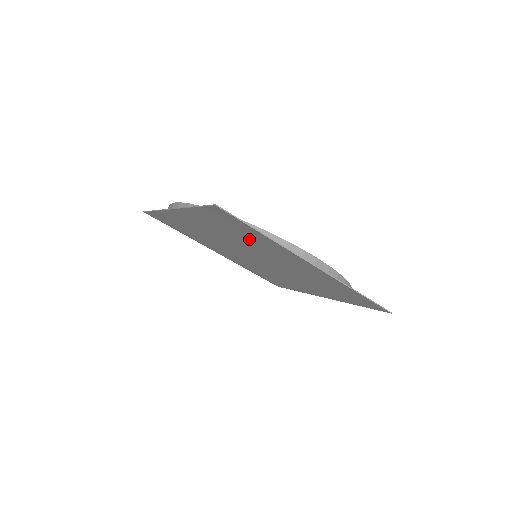
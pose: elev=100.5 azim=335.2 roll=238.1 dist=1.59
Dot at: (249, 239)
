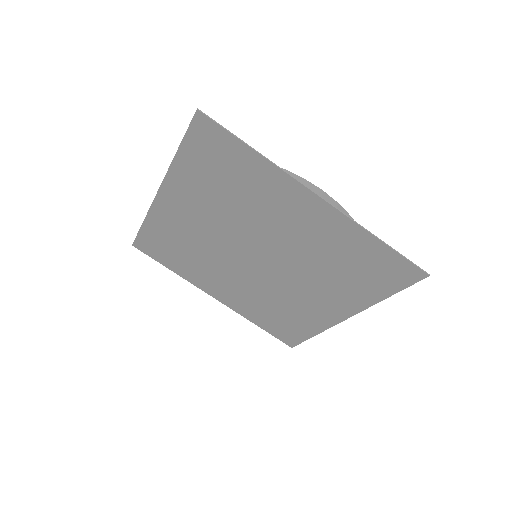
Dot at: (241, 190)
